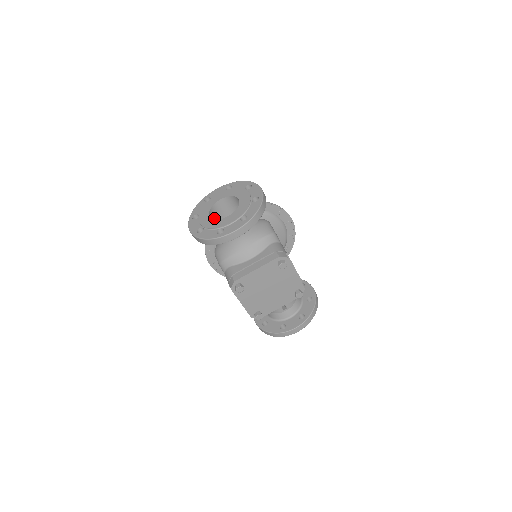
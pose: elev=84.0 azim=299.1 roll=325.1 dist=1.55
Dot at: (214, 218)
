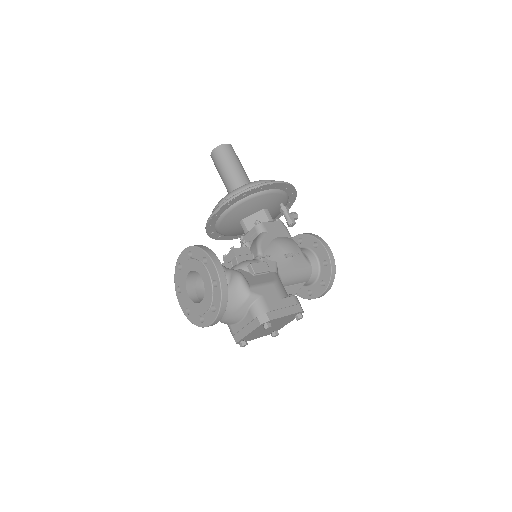
Dot at: (194, 285)
